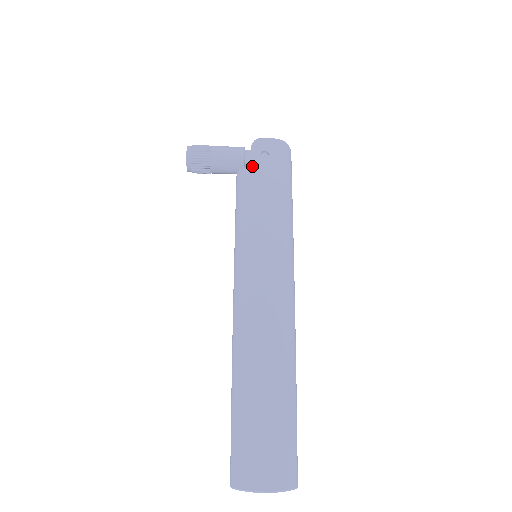
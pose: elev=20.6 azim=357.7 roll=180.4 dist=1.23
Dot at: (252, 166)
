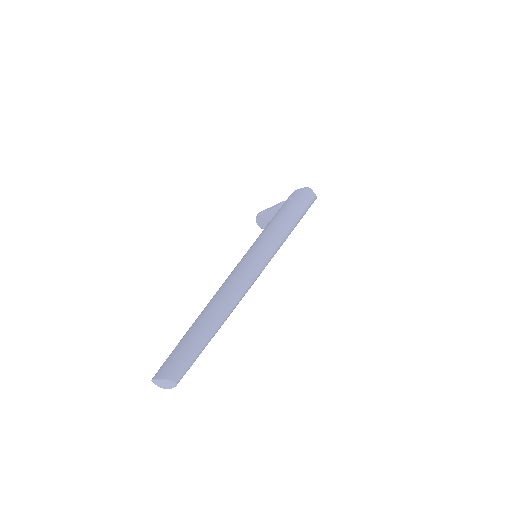
Dot at: (281, 207)
